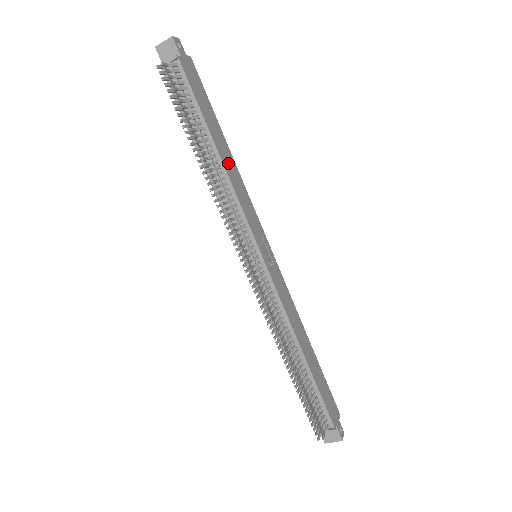
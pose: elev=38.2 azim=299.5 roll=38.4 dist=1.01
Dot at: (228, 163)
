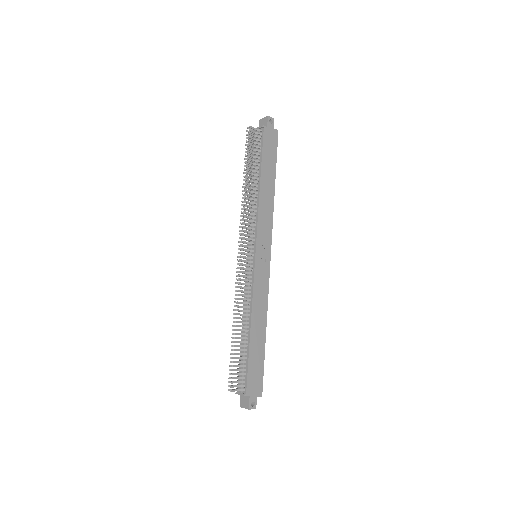
Dot at: (266, 194)
